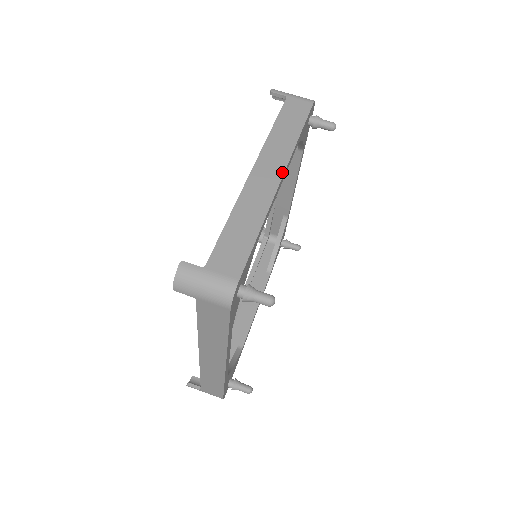
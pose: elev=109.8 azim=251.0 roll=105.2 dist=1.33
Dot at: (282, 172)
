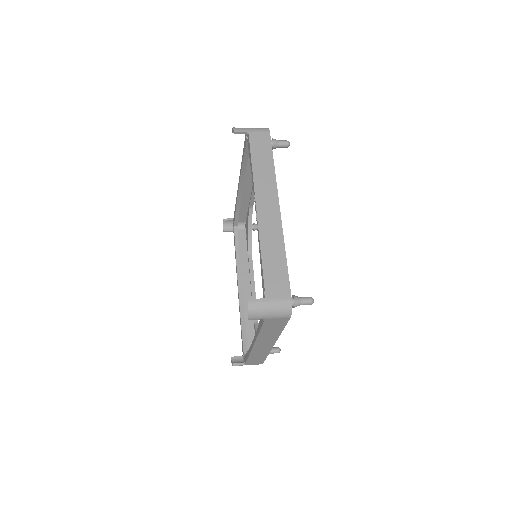
Dot at: occluded
